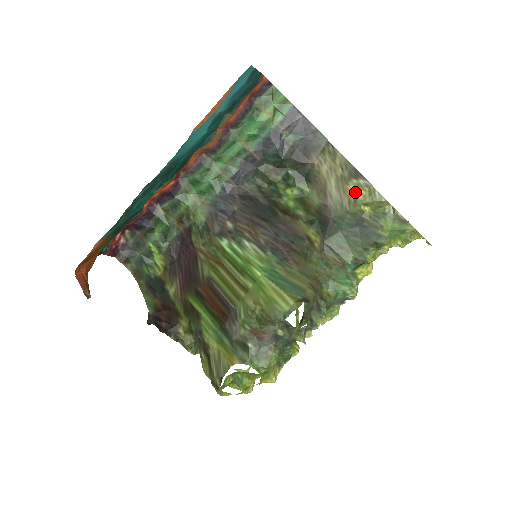
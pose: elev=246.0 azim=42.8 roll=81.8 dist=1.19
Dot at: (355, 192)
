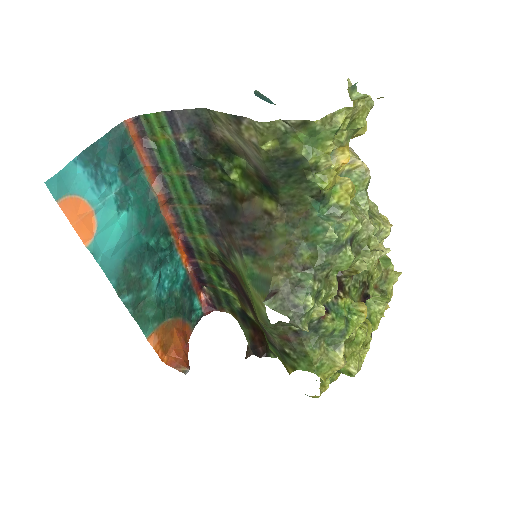
Dot at: (250, 138)
